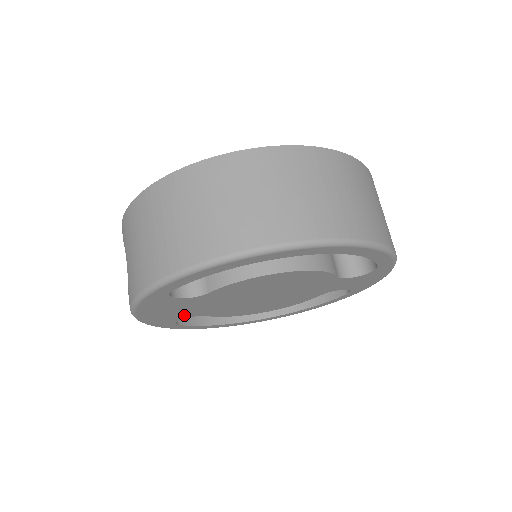
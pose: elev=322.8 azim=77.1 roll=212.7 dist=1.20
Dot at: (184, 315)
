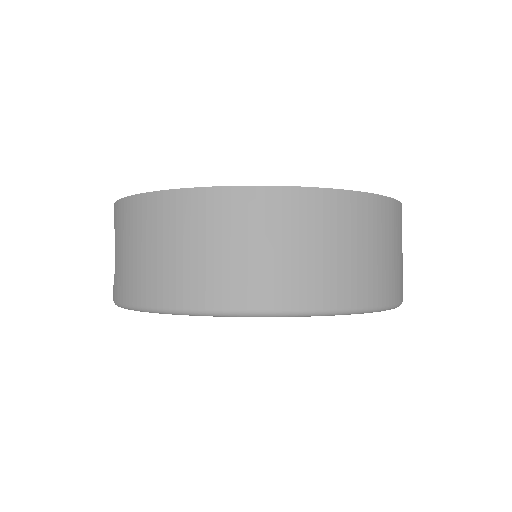
Dot at: occluded
